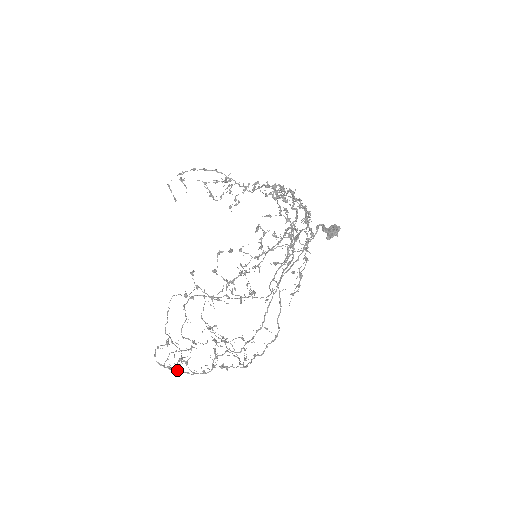
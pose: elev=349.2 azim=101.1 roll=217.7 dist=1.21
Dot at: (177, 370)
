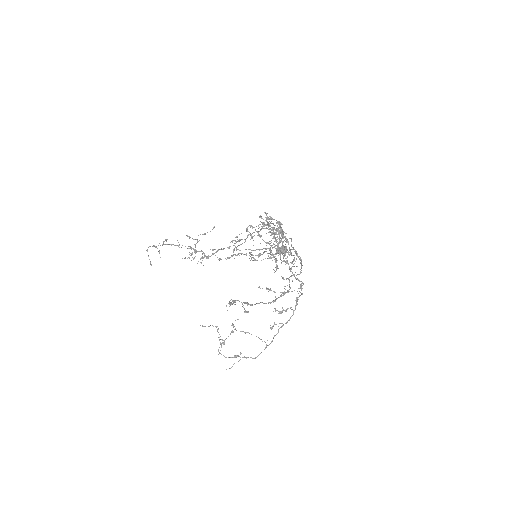
Dot at: (262, 302)
